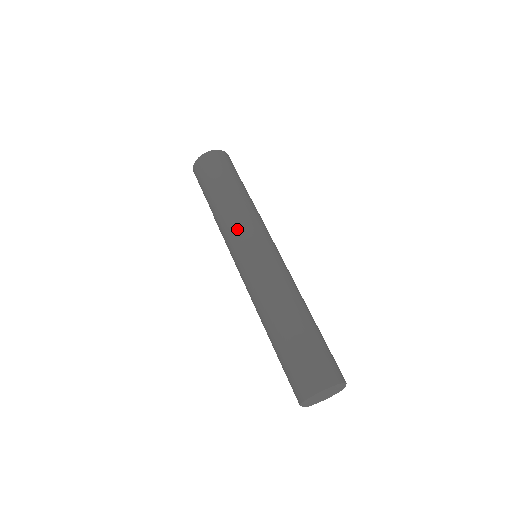
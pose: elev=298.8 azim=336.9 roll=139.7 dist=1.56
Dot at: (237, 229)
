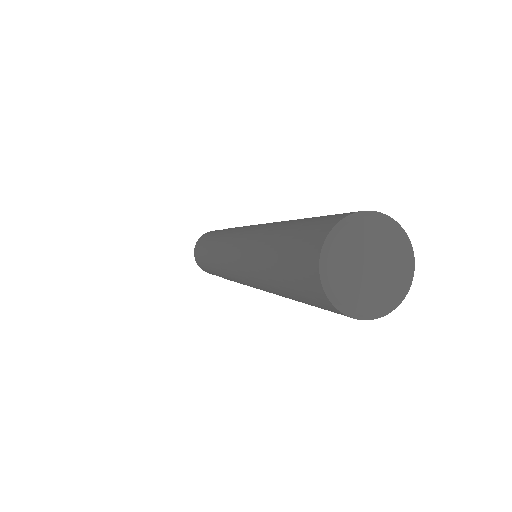
Dot at: (226, 234)
